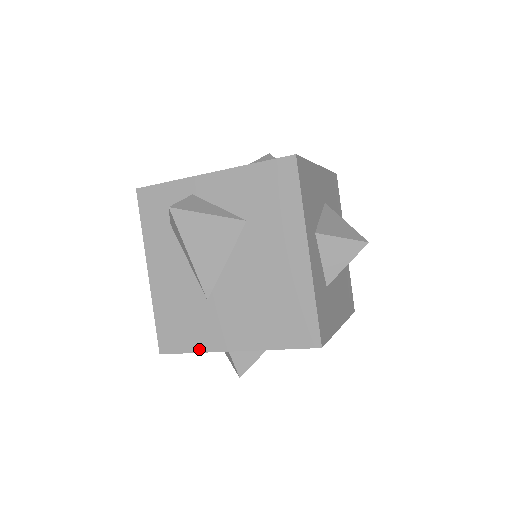
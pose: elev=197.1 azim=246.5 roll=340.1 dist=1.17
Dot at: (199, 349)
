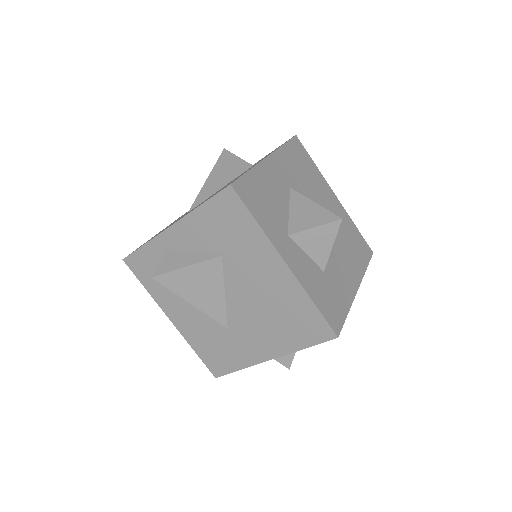
Dot at: (242, 366)
